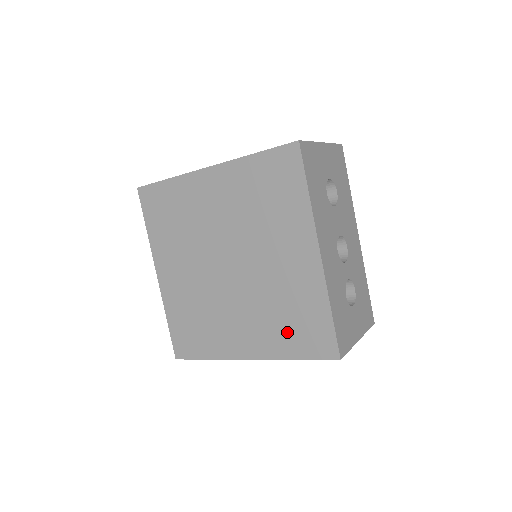
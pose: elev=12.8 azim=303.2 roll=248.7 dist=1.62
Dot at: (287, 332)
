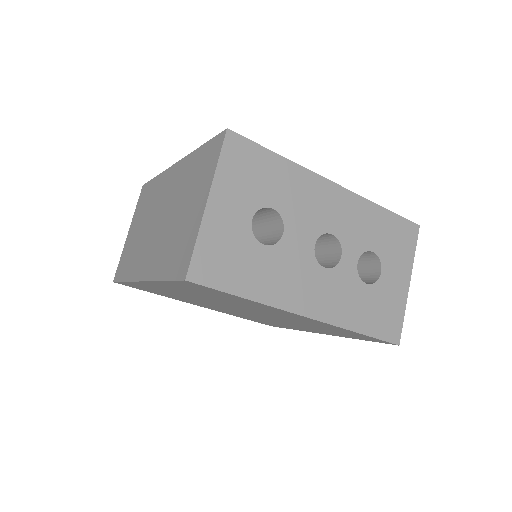
Dot at: (336, 333)
